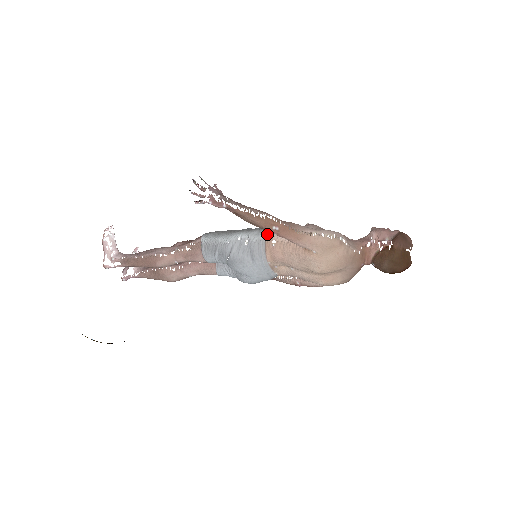
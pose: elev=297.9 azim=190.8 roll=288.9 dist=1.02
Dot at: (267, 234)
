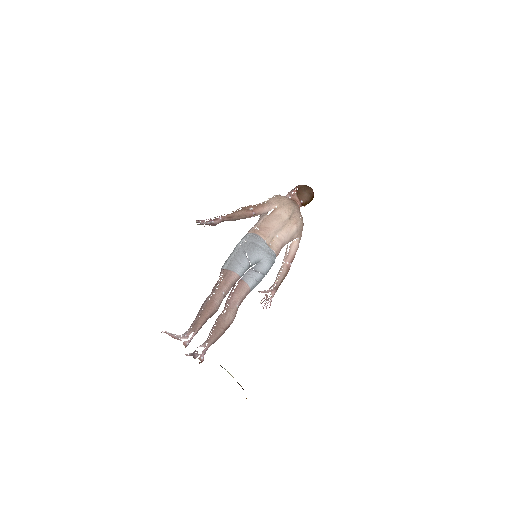
Dot at: (249, 232)
